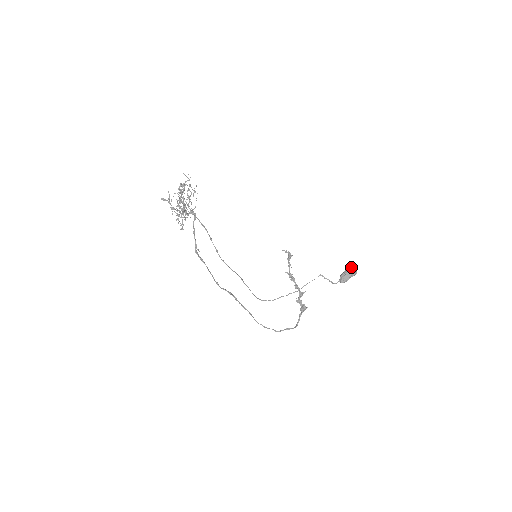
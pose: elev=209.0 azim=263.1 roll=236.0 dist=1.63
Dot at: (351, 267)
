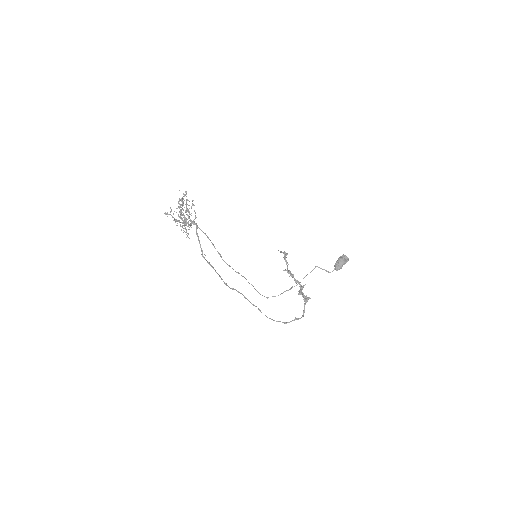
Dot at: (343, 255)
